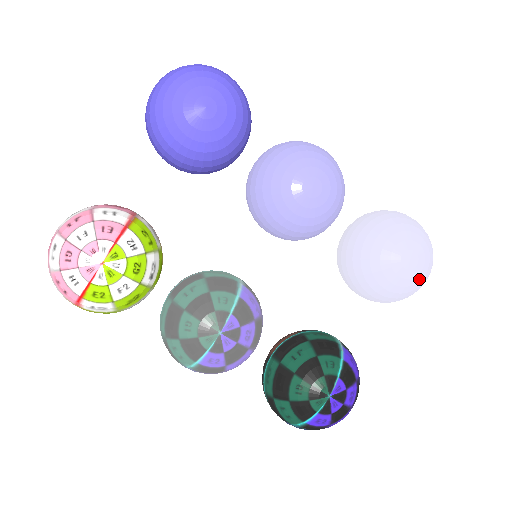
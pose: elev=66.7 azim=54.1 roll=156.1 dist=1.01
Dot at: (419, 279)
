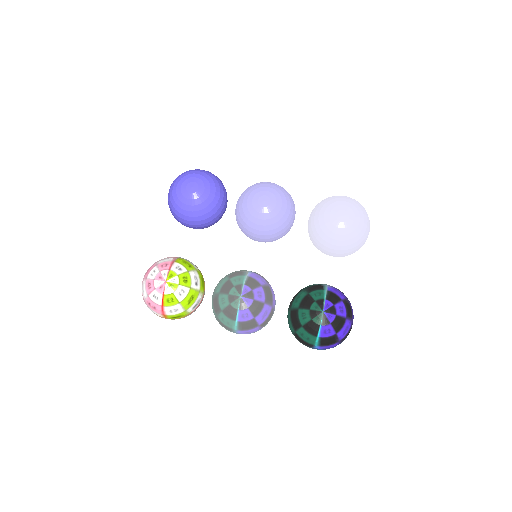
Dot at: (357, 225)
